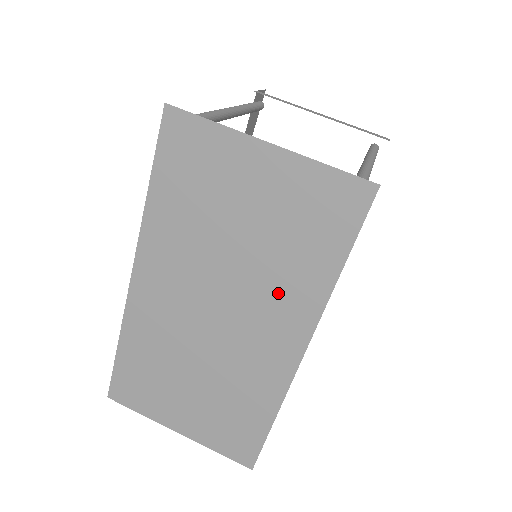
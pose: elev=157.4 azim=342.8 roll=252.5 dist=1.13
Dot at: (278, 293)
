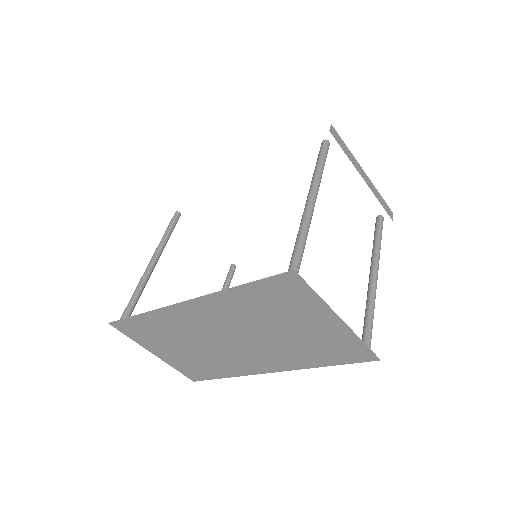
Dot at: (281, 354)
